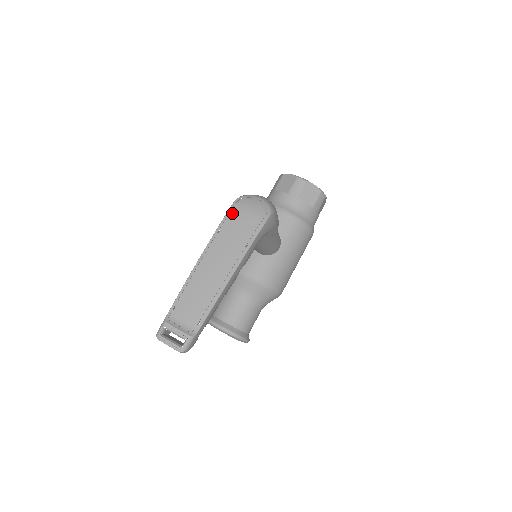
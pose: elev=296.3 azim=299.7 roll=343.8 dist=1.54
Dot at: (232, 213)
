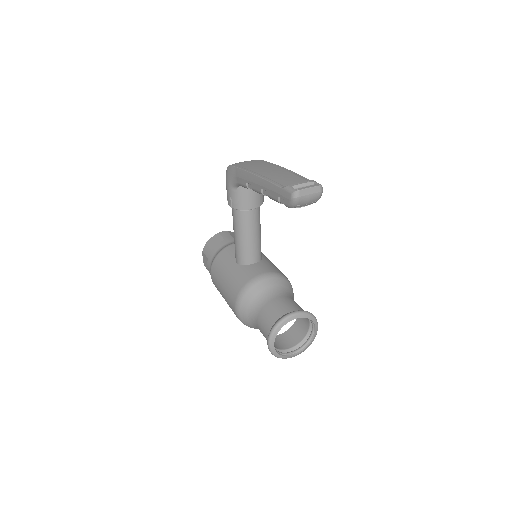
Dot at: (237, 165)
